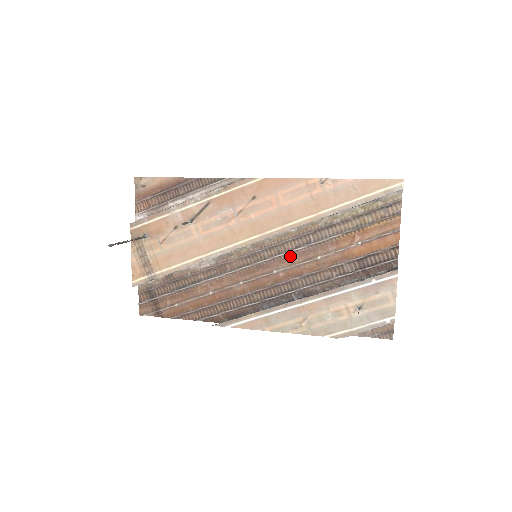
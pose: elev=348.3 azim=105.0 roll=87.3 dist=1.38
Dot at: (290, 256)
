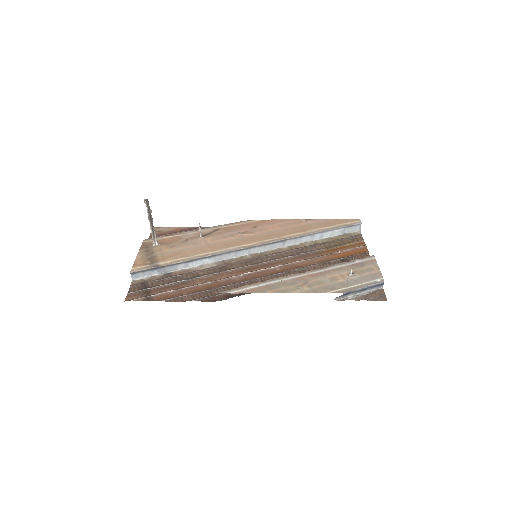
Dot at: (284, 260)
